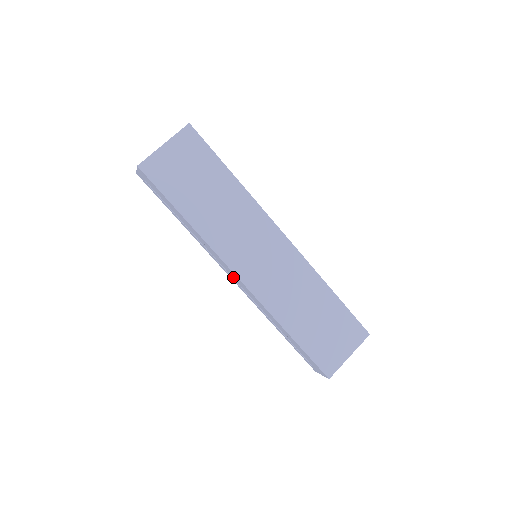
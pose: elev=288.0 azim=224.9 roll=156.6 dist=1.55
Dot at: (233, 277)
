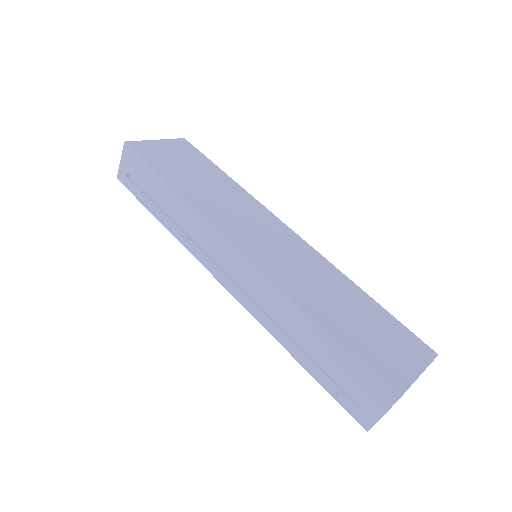
Dot at: (226, 265)
